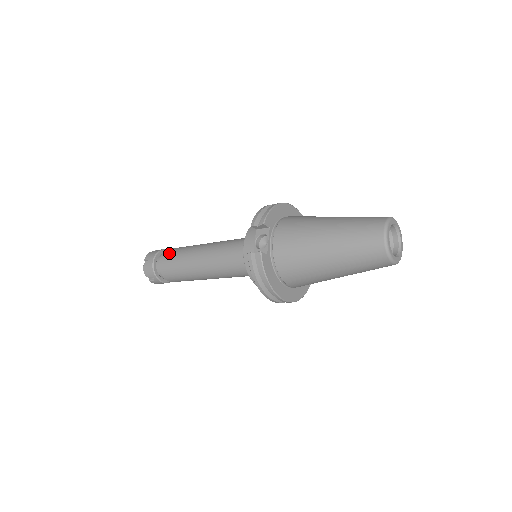
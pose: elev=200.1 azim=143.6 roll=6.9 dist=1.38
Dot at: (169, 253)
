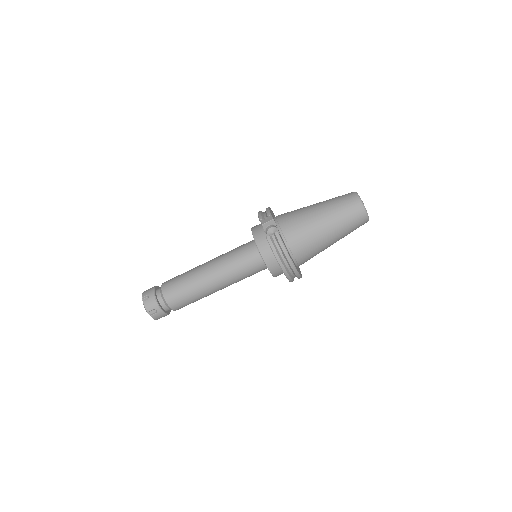
Dot at: (170, 281)
